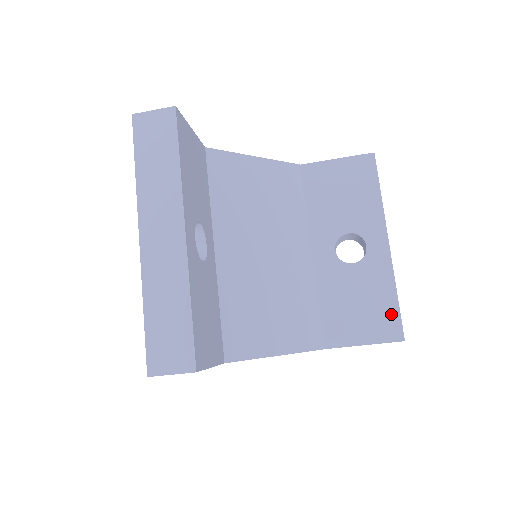
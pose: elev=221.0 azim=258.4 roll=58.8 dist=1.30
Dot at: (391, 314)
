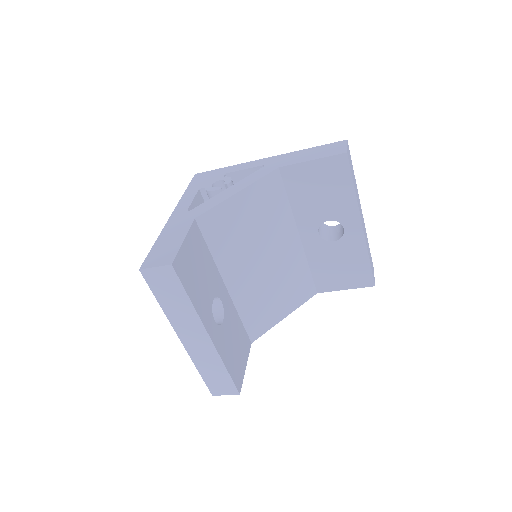
Dot at: (365, 272)
